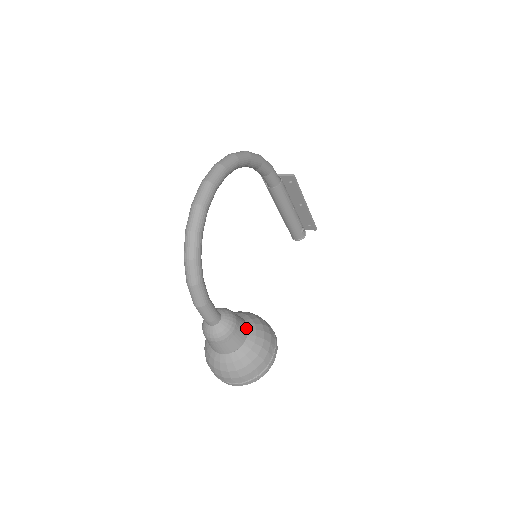
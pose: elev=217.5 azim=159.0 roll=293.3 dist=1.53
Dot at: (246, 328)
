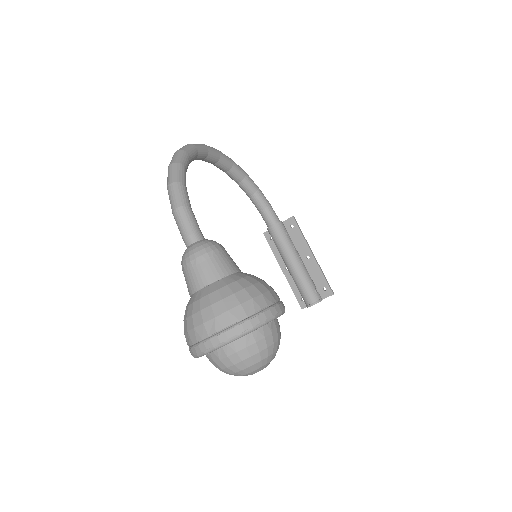
Dot at: (238, 268)
